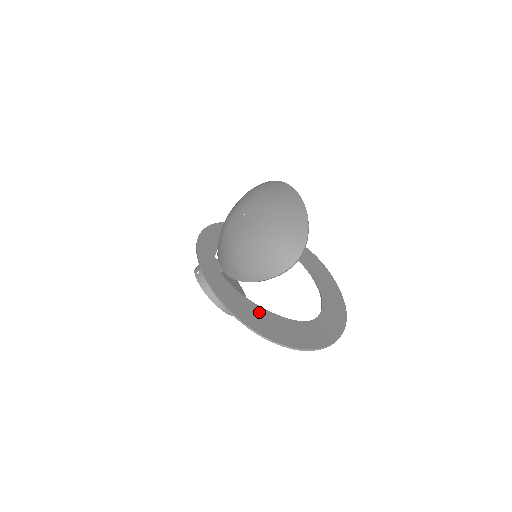
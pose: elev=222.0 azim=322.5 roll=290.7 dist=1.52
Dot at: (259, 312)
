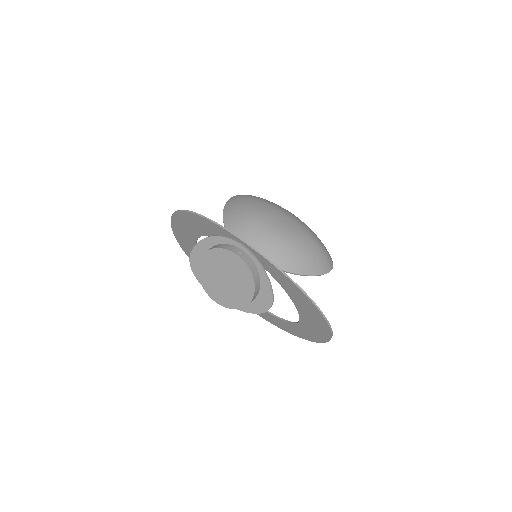
Dot at: (301, 303)
